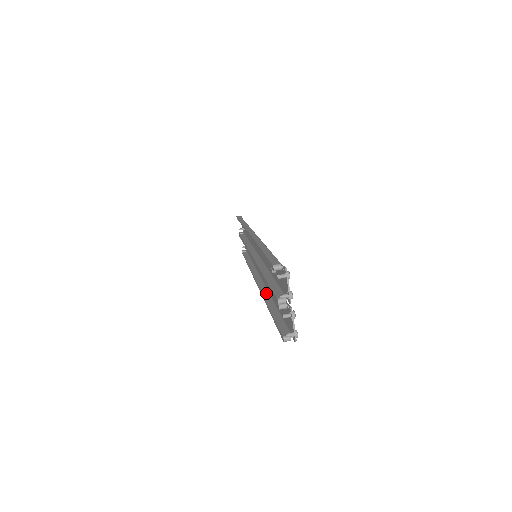
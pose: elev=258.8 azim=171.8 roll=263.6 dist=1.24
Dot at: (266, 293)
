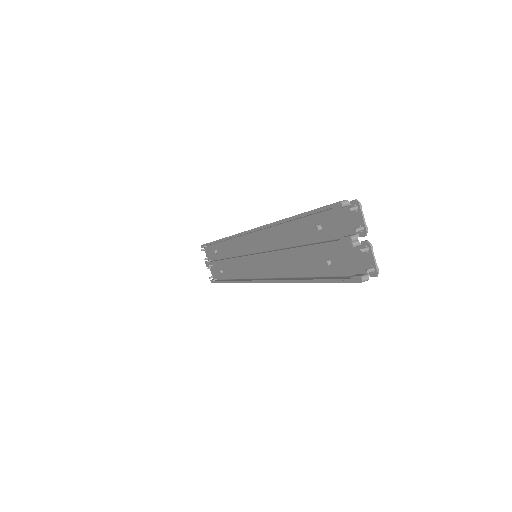
Dot at: (288, 278)
